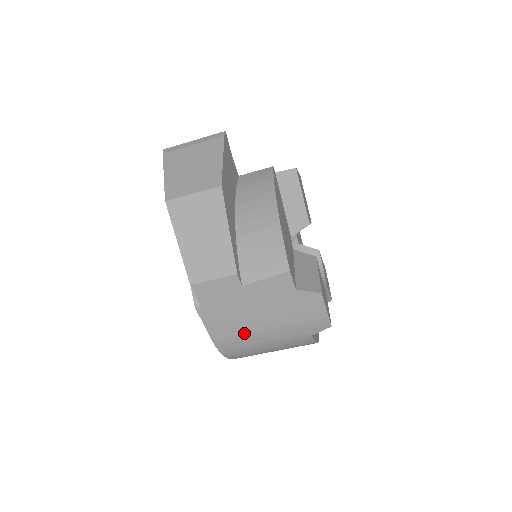
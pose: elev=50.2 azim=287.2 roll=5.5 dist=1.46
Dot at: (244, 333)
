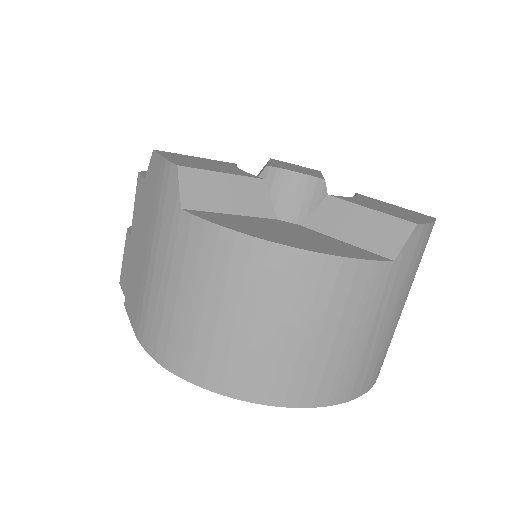
Dot at: (144, 290)
